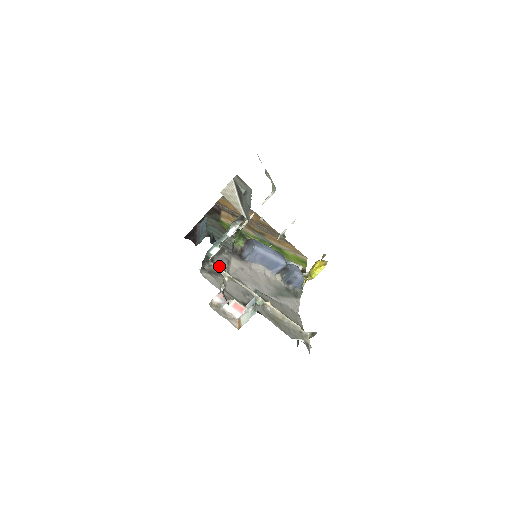
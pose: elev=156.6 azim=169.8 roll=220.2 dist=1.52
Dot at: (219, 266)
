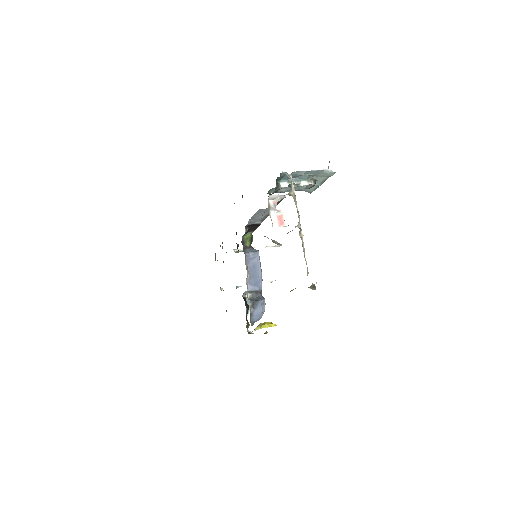
Dot at: occluded
